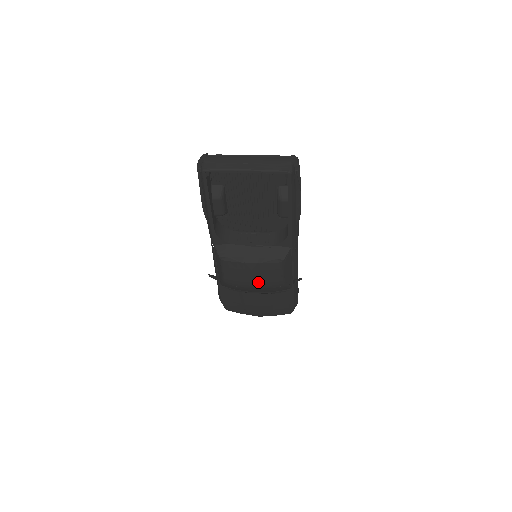
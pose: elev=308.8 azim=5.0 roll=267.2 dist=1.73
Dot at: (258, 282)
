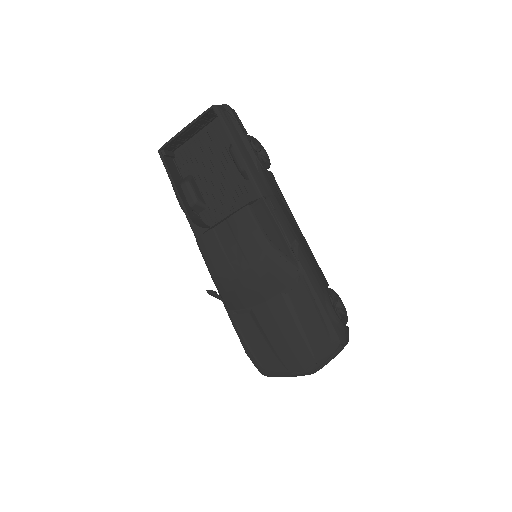
Dot at: (241, 255)
